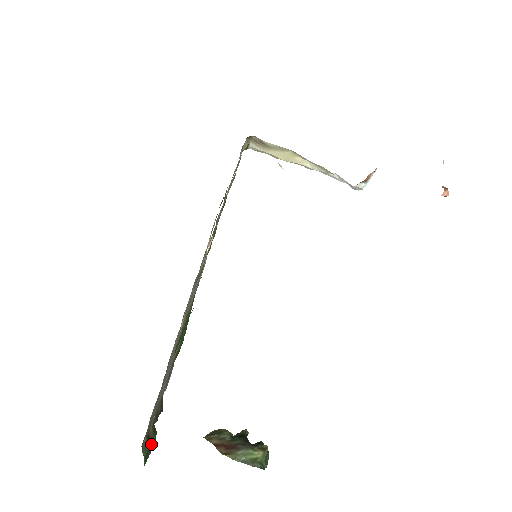
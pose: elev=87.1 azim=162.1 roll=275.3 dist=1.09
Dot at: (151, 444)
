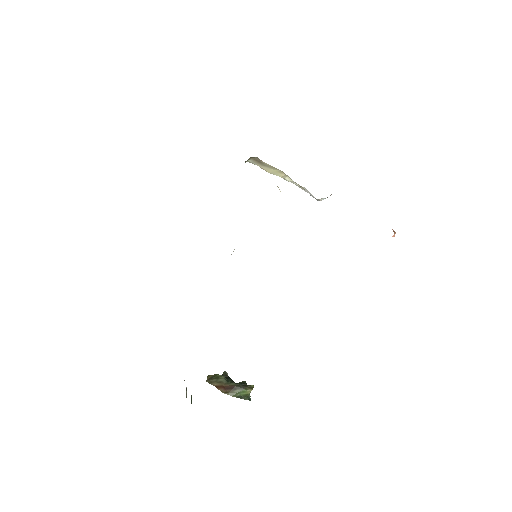
Dot at: (186, 393)
